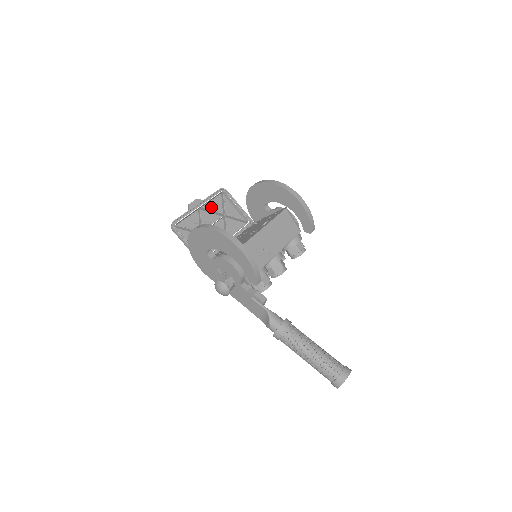
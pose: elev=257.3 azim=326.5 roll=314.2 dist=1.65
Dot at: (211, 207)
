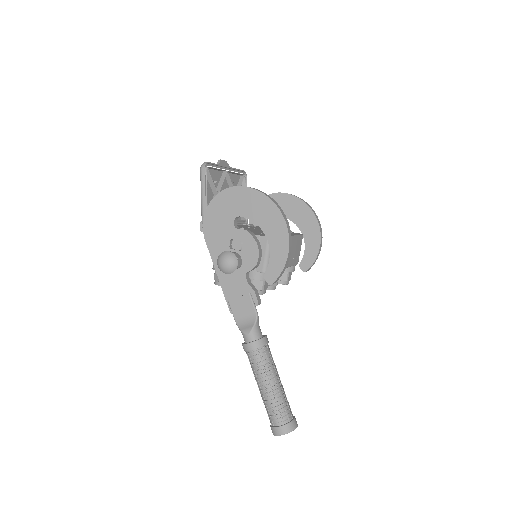
Dot at: (231, 179)
